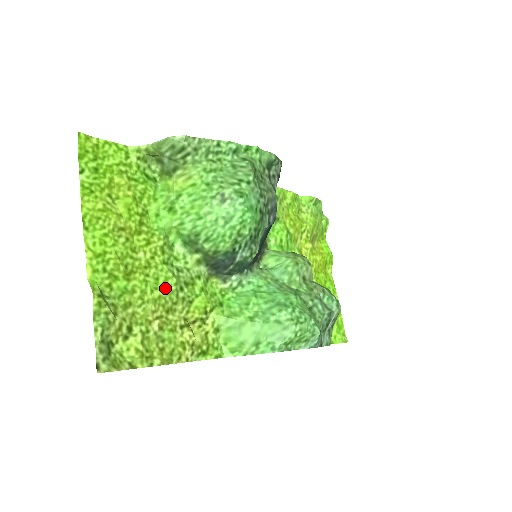
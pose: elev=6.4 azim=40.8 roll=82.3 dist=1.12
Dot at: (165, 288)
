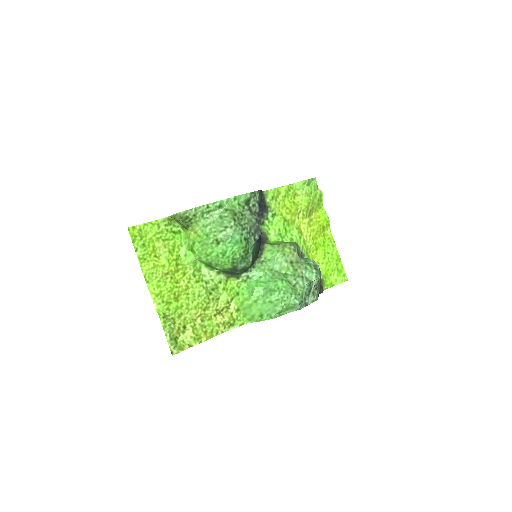
Dot at: (200, 298)
